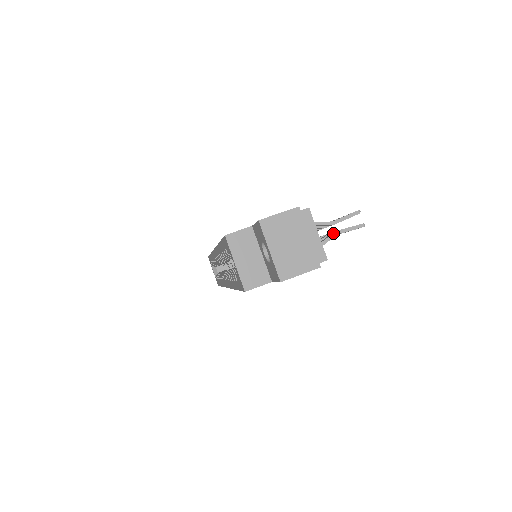
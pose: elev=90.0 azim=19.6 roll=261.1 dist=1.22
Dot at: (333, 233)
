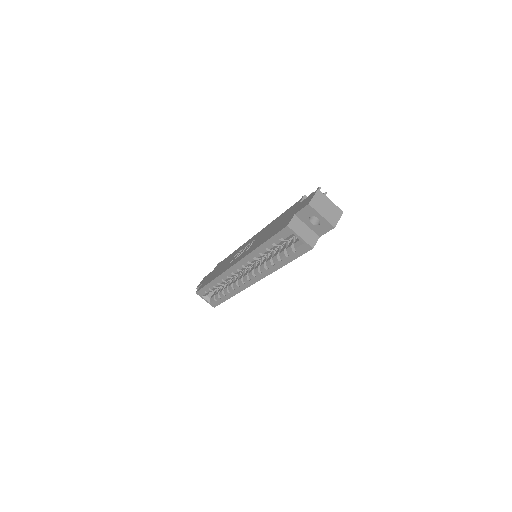
Dot at: occluded
